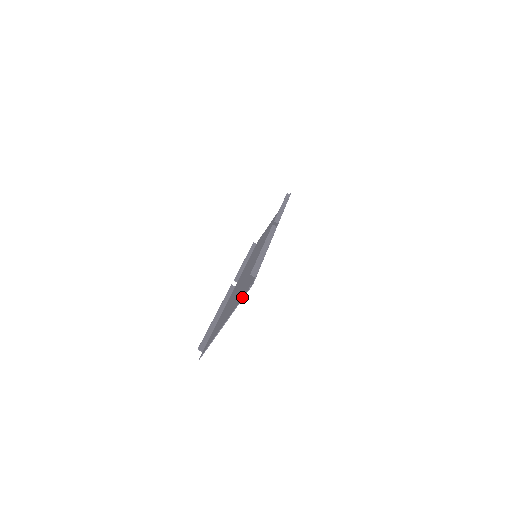
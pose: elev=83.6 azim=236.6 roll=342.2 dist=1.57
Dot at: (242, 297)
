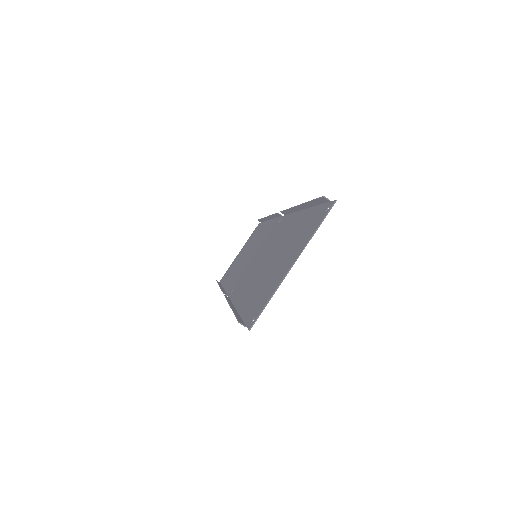
Dot at: (318, 223)
